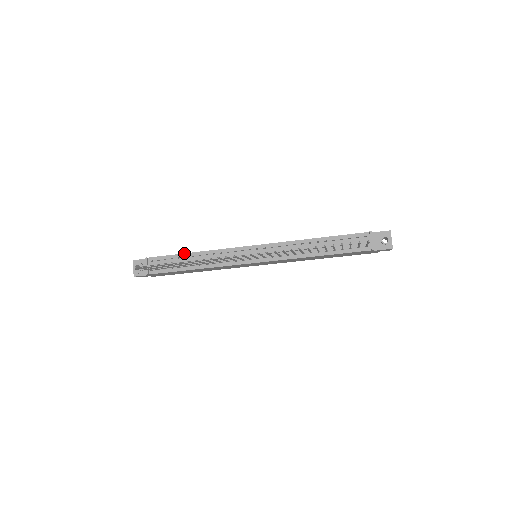
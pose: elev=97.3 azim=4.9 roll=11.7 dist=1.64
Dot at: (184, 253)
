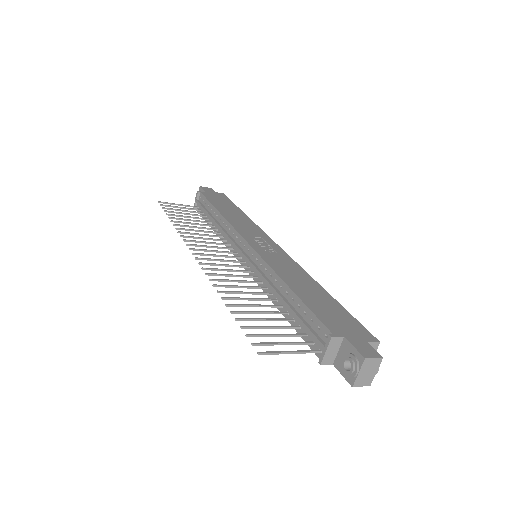
Dot at: (215, 207)
